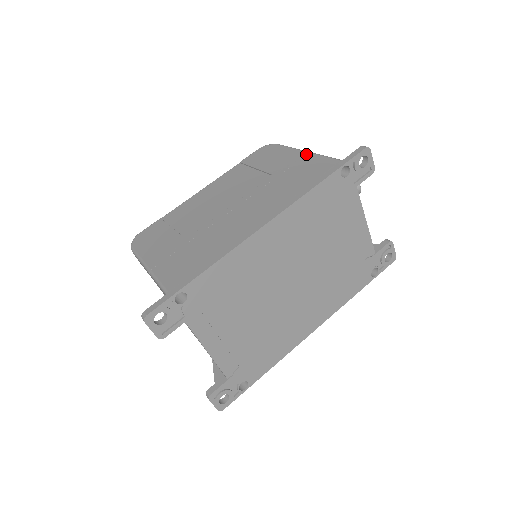
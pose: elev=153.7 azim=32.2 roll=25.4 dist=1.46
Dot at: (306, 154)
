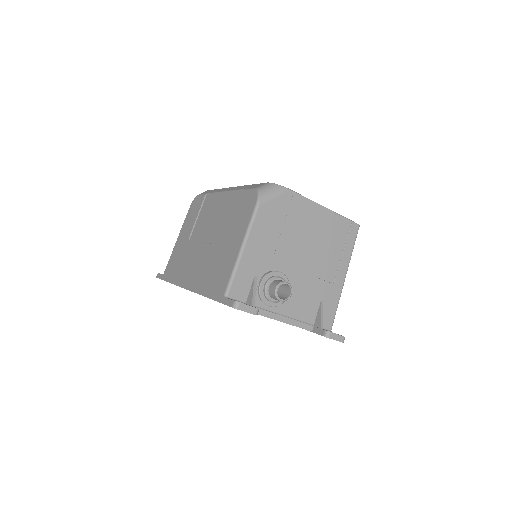
Dot at: (236, 252)
